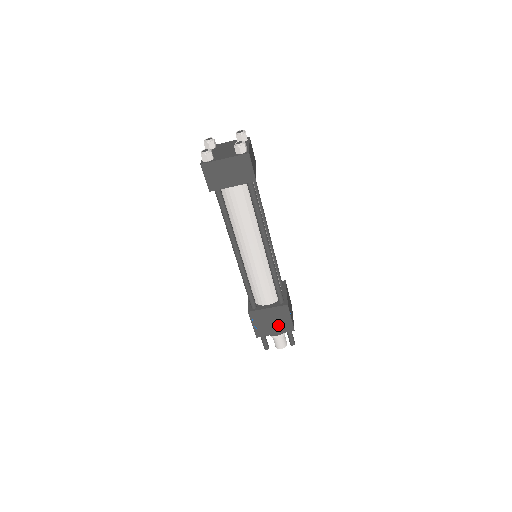
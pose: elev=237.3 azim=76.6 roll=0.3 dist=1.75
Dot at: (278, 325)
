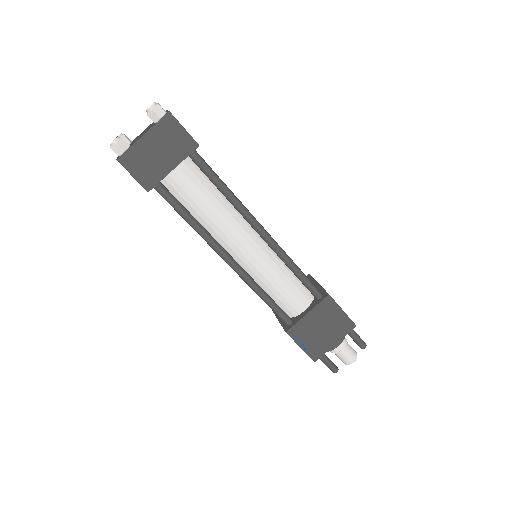
Dot at: (332, 329)
